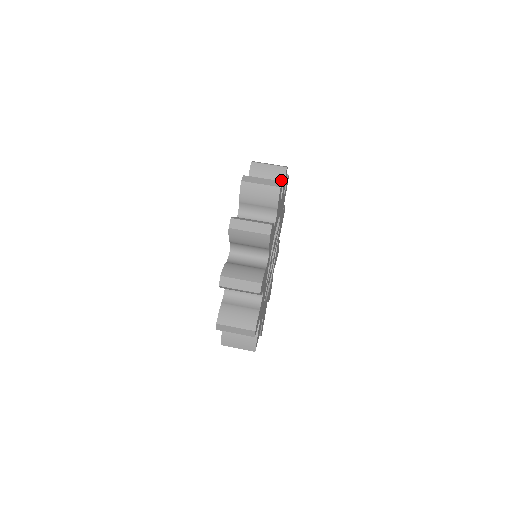
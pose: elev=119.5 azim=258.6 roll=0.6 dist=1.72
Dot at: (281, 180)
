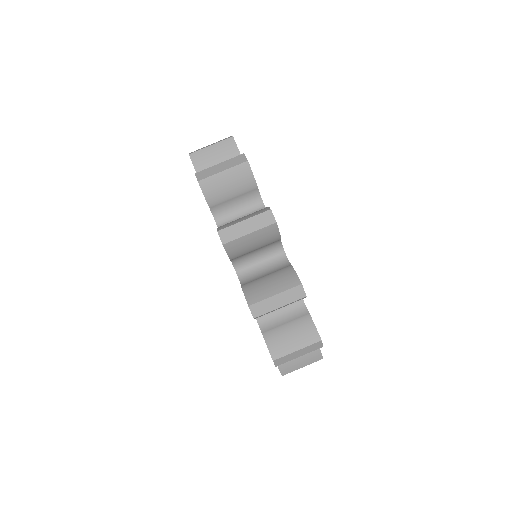
Dot at: (236, 155)
